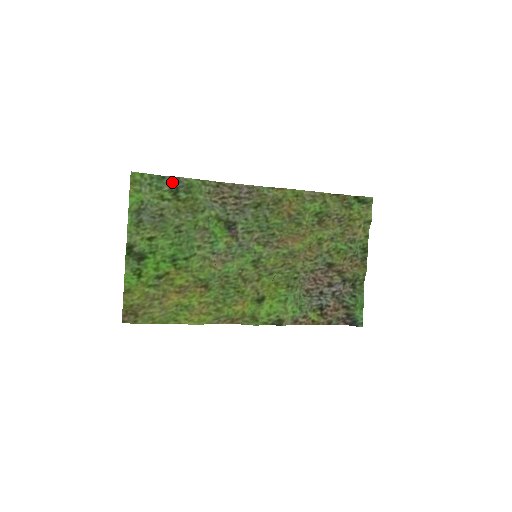
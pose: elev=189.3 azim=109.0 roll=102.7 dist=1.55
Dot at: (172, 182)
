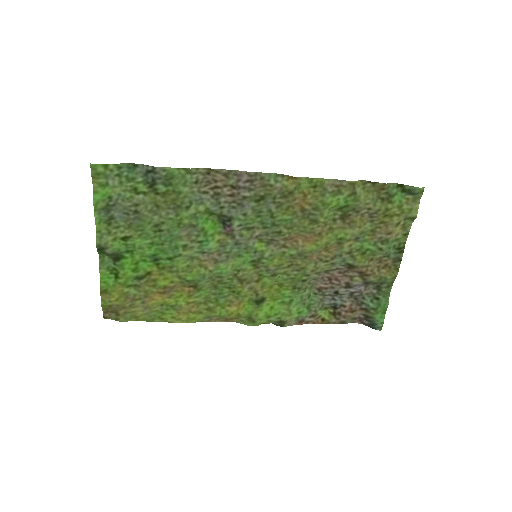
Dot at: (146, 172)
